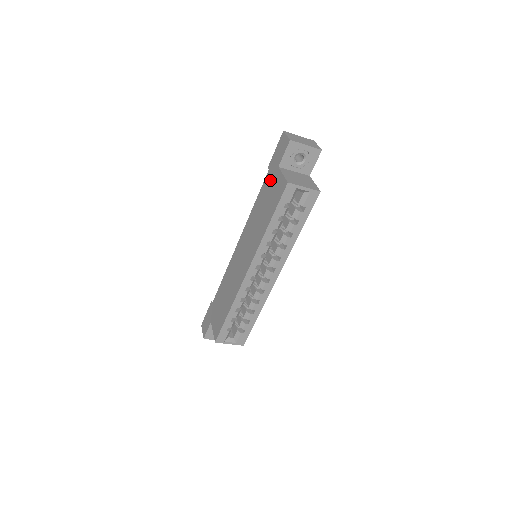
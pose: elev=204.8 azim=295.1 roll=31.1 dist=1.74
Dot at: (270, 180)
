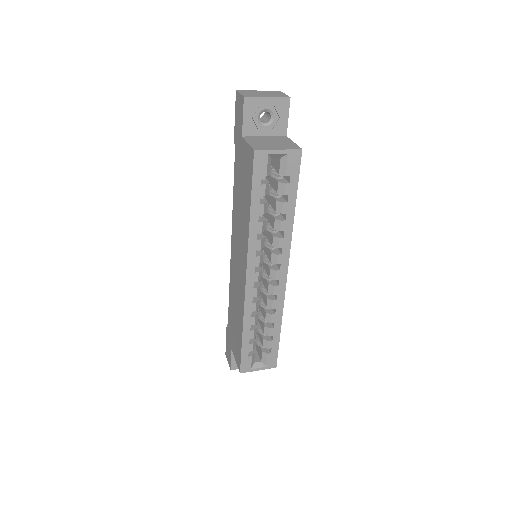
Dot at: (239, 157)
